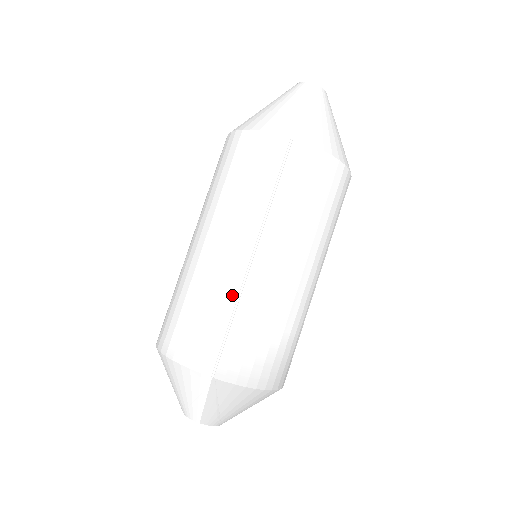
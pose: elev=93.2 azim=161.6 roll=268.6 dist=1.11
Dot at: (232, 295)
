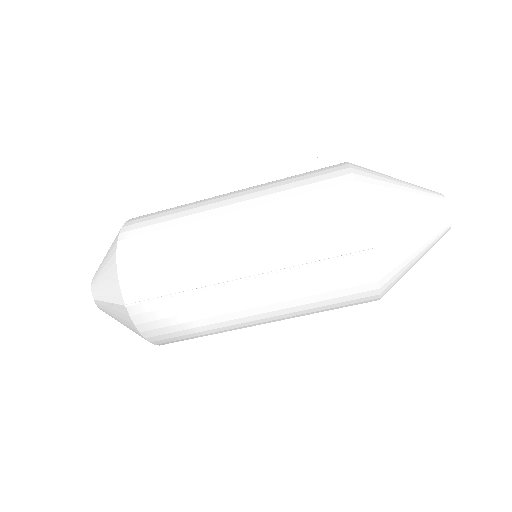
Dot at: (199, 282)
